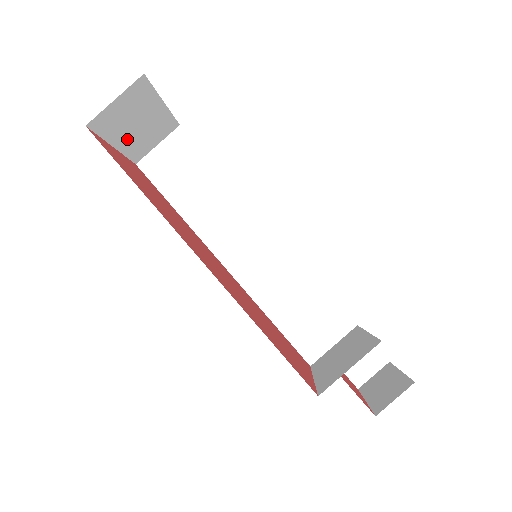
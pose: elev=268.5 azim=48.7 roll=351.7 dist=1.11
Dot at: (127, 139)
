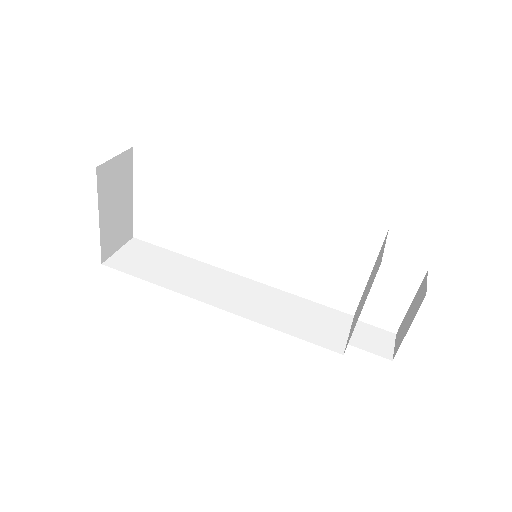
Dot at: (107, 217)
